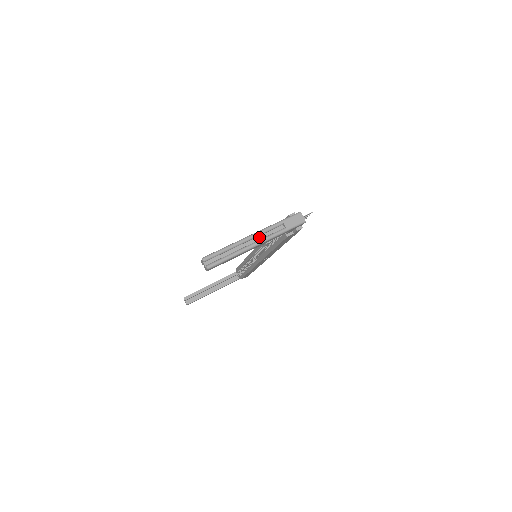
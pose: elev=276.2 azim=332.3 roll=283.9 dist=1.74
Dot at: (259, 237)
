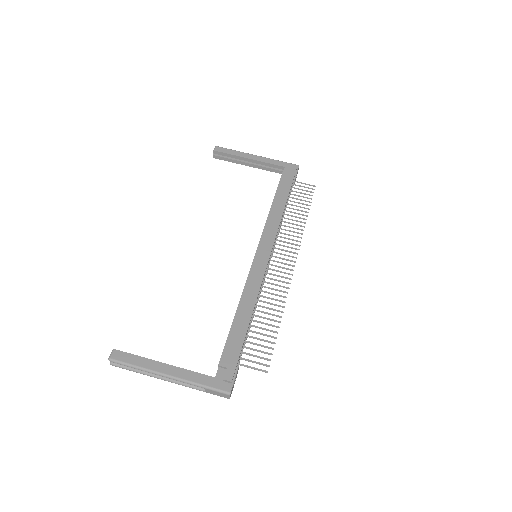
Dot at: (175, 378)
